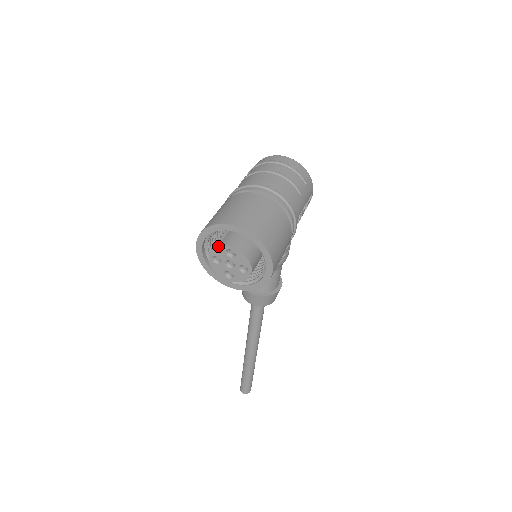
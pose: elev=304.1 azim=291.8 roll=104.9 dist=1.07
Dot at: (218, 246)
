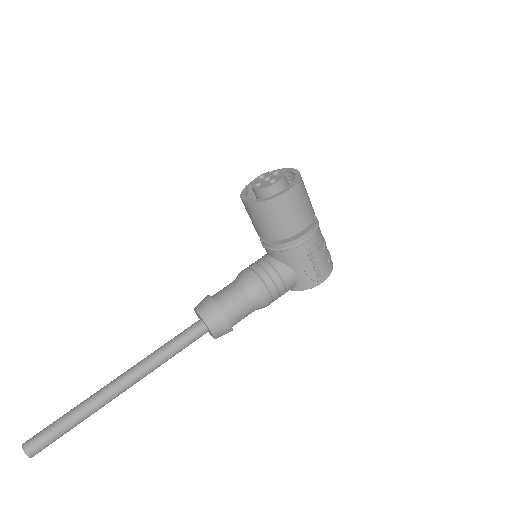
Dot at: occluded
